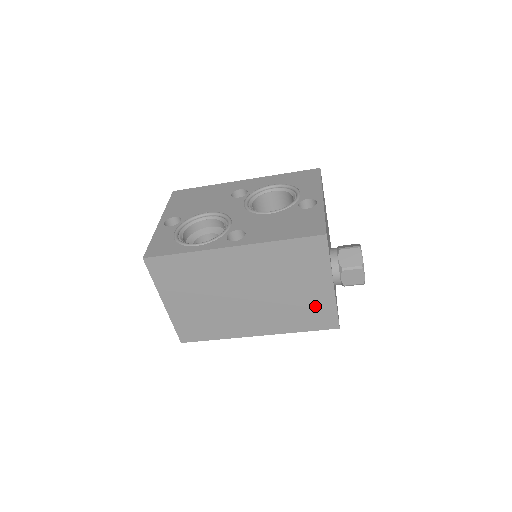
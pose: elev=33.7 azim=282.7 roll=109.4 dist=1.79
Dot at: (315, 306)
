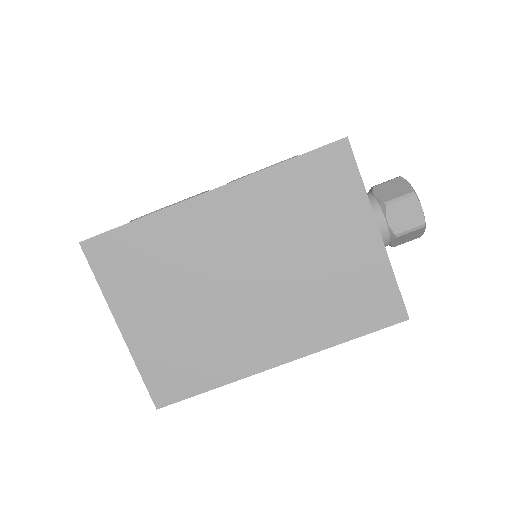
Dot at: (360, 280)
